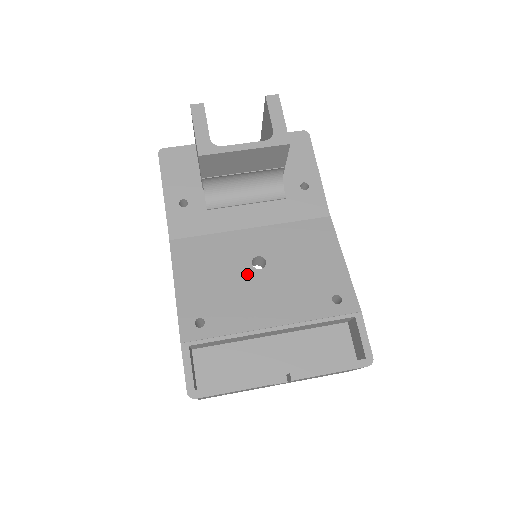
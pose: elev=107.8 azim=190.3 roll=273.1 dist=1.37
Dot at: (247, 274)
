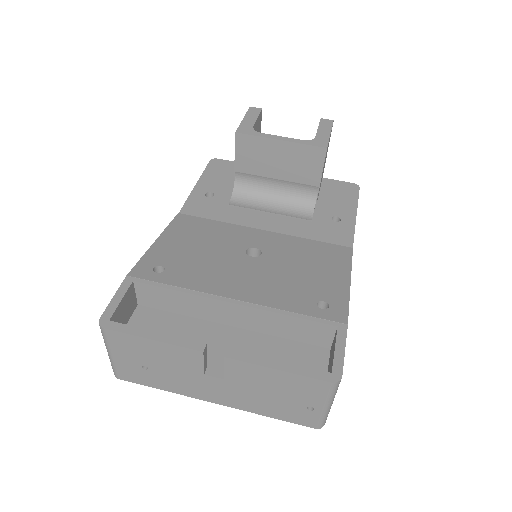
Dot at: (235, 255)
